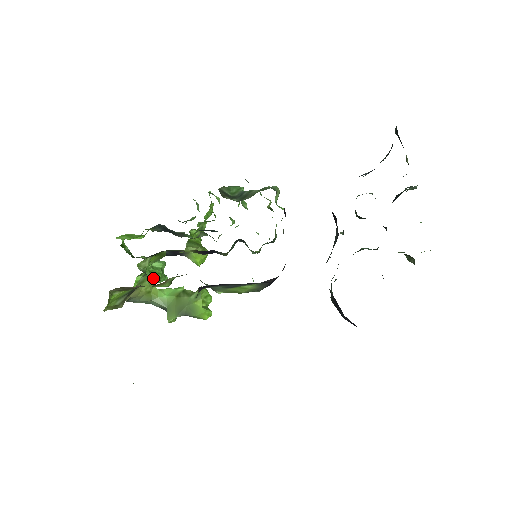
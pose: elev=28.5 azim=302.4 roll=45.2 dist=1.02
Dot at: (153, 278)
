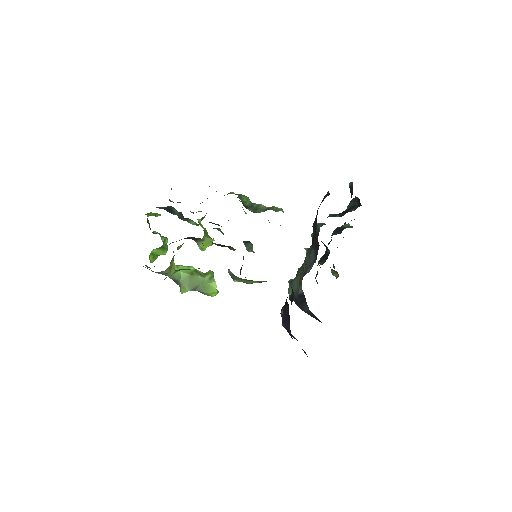
Dot at: (162, 252)
